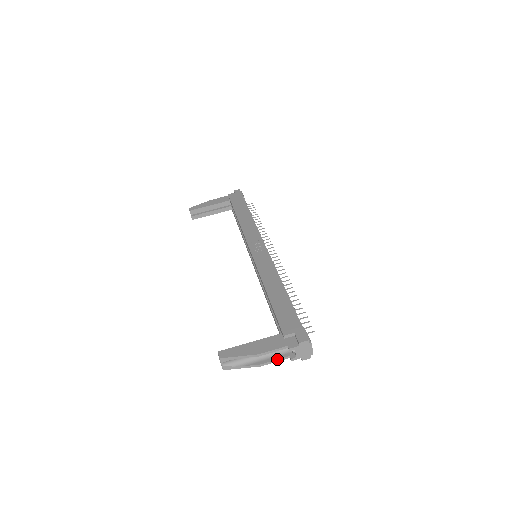
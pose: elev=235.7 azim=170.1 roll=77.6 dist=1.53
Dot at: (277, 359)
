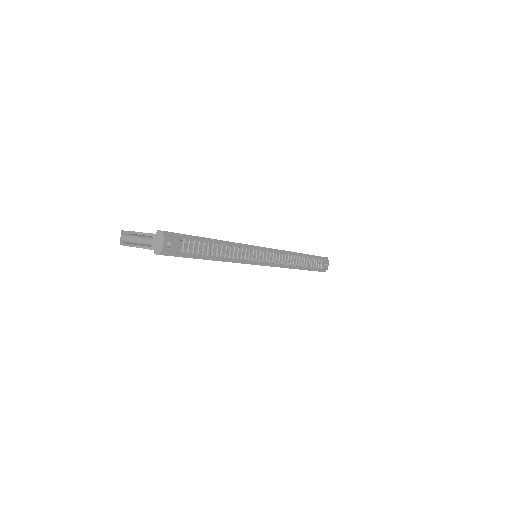
Dot at: (144, 245)
